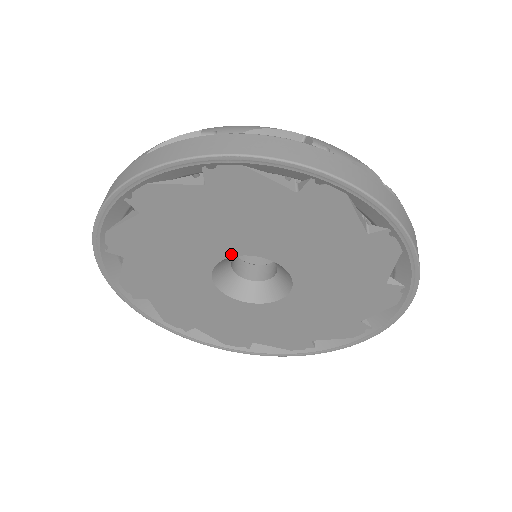
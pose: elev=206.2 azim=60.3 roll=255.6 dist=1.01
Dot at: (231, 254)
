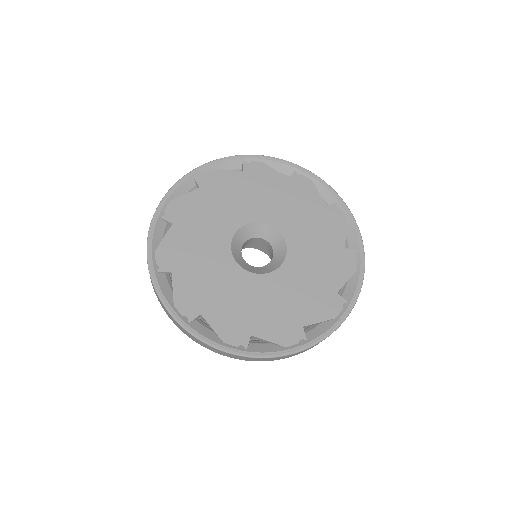
Dot at: (265, 221)
